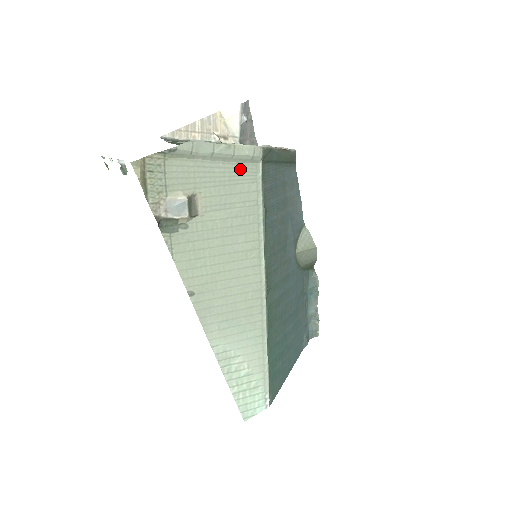
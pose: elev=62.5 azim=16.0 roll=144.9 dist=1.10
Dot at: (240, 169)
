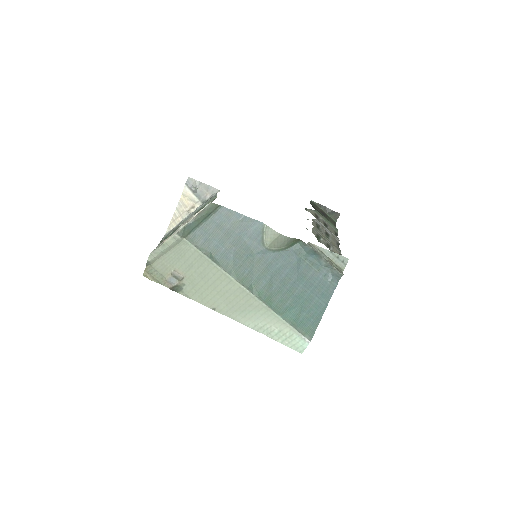
Dot at: (179, 248)
